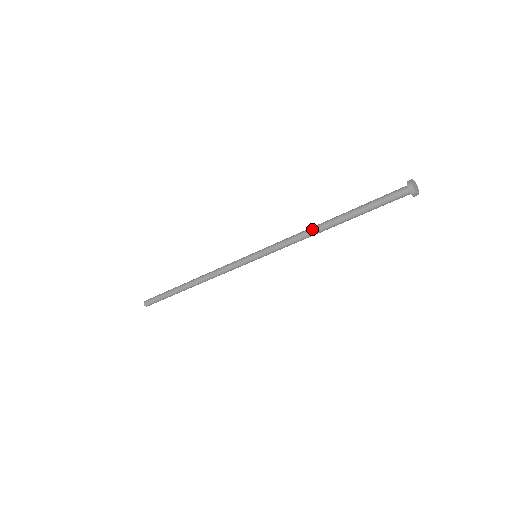
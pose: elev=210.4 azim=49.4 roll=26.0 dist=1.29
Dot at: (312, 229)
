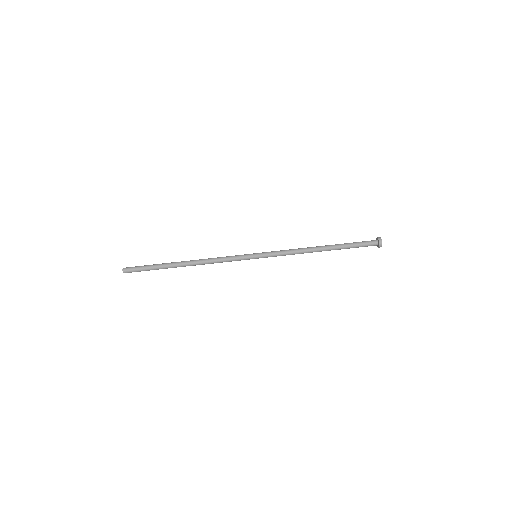
Dot at: (309, 248)
